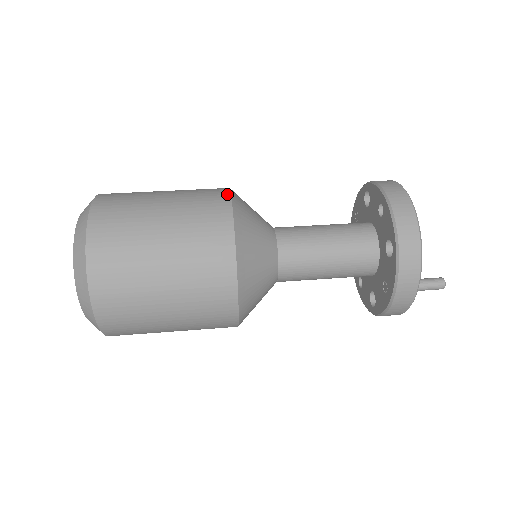
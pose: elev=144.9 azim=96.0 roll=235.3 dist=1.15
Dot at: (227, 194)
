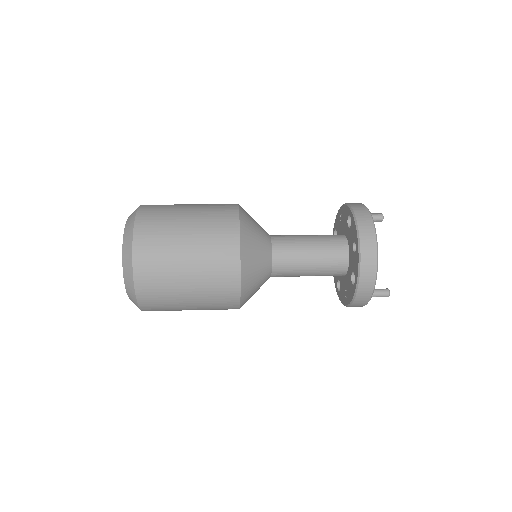
Dot at: (237, 233)
